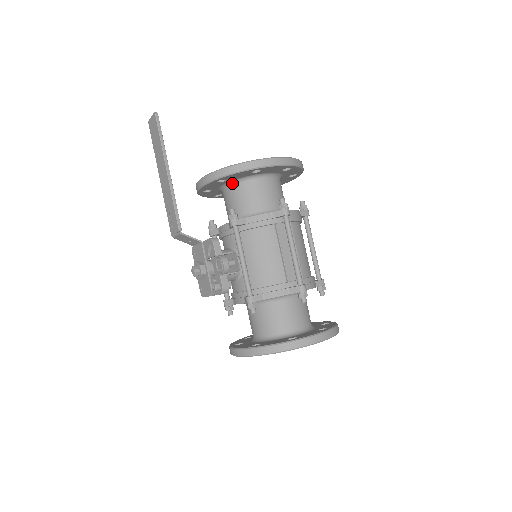
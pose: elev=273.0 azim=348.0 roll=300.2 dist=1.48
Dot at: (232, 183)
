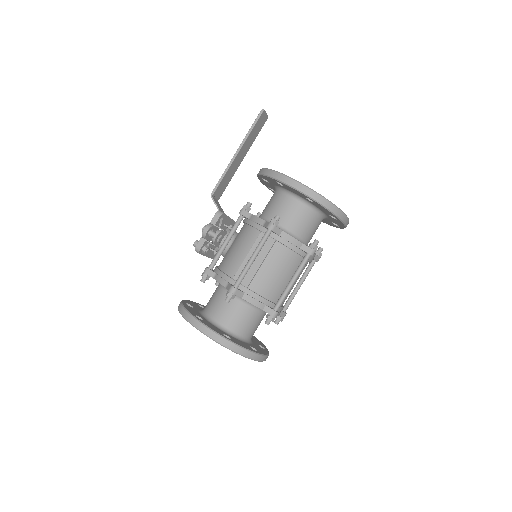
Dot at: (276, 188)
